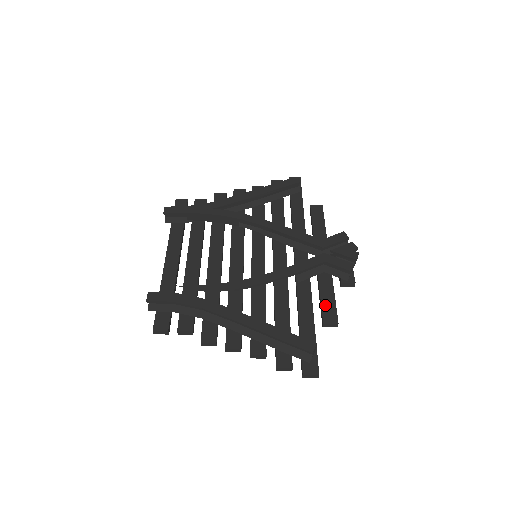
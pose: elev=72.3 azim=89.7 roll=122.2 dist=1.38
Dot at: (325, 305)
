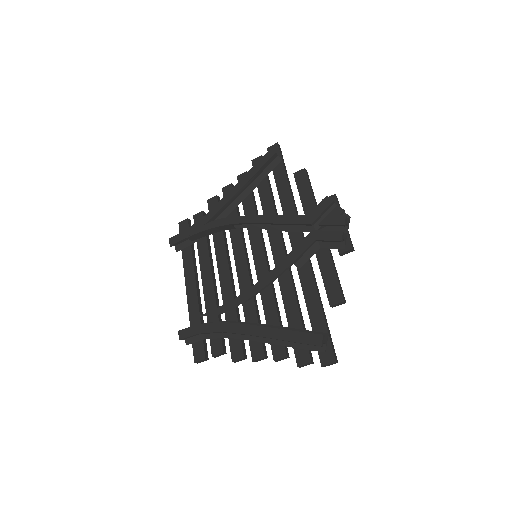
Dot at: (328, 285)
